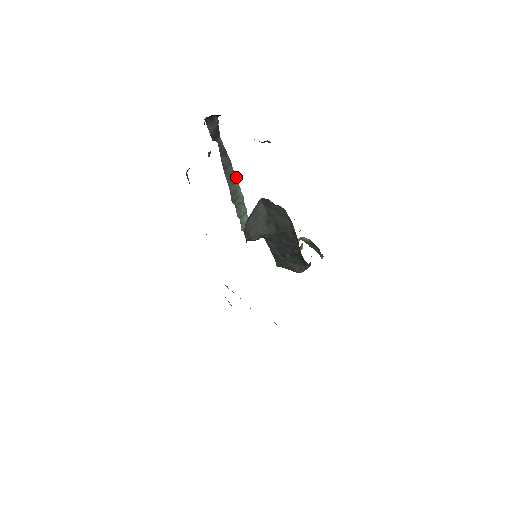
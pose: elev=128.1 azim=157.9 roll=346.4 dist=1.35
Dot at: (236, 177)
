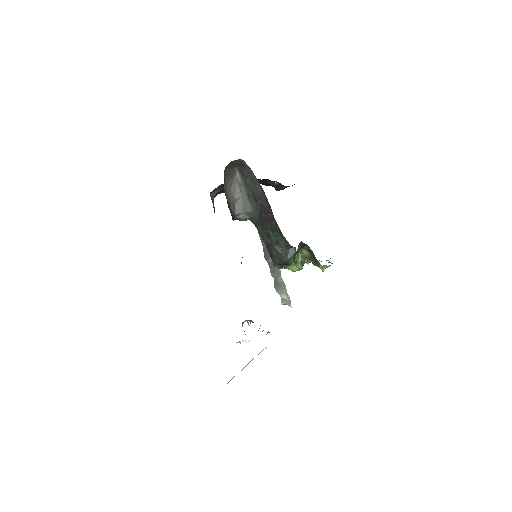
Dot at: occluded
